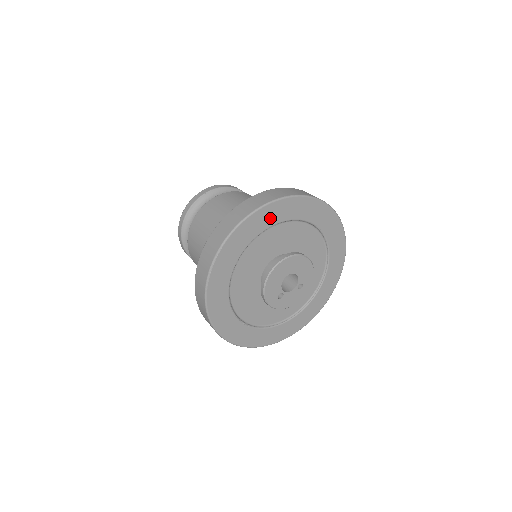
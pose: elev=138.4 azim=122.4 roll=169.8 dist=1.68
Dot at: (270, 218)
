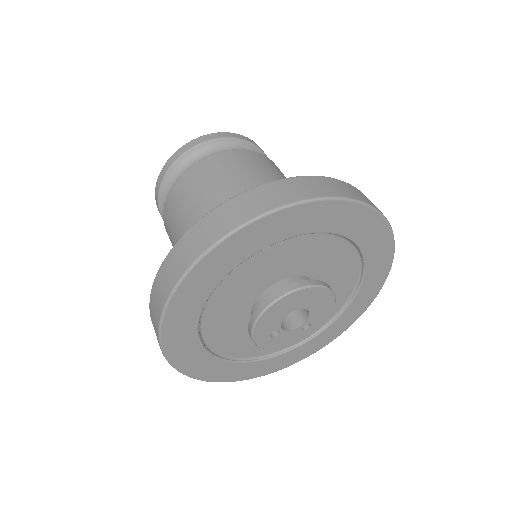
Dot at: (306, 222)
